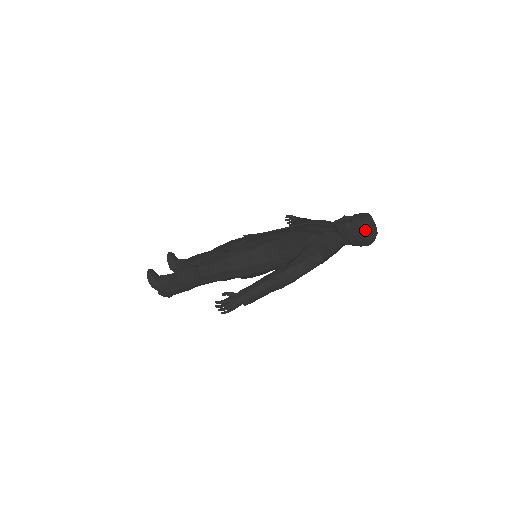
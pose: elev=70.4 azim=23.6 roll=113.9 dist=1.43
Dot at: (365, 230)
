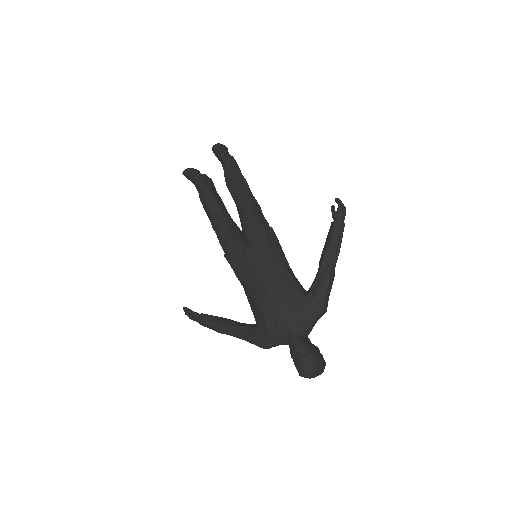
Dot at: occluded
